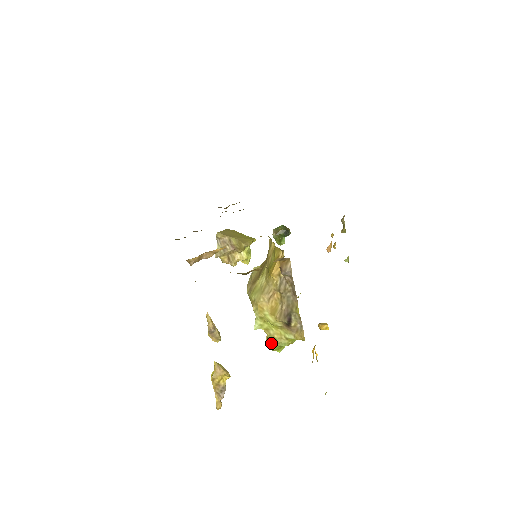
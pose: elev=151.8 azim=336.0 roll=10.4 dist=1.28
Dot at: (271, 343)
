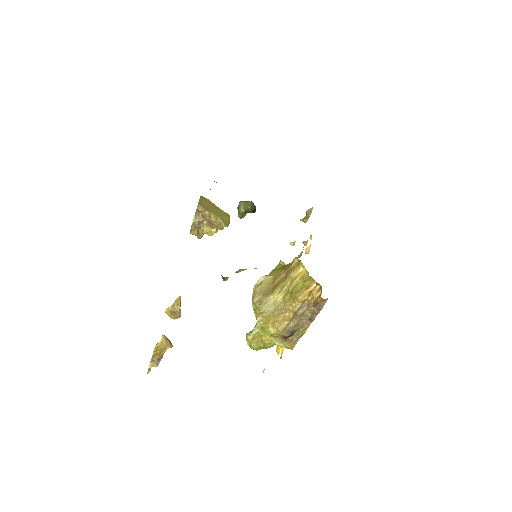
Dot at: (258, 346)
